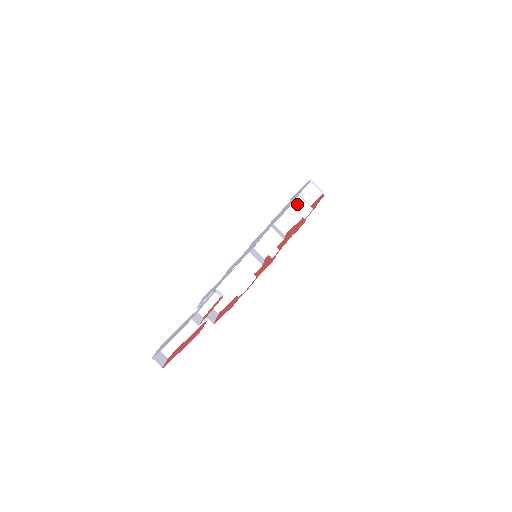
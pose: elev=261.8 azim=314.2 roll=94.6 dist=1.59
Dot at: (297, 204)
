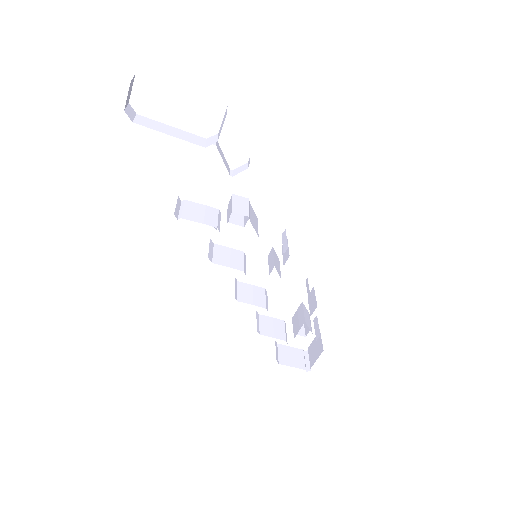
Dot at: (306, 312)
